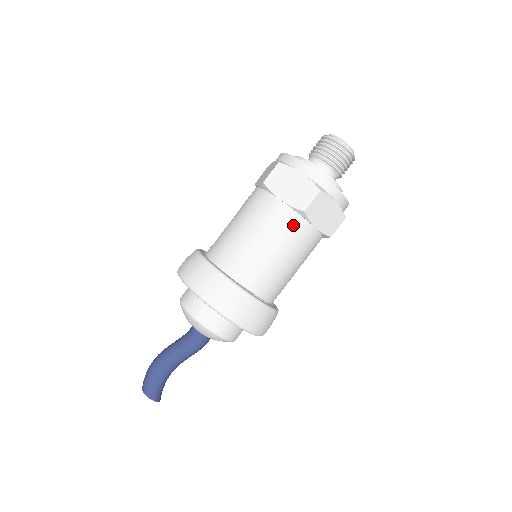
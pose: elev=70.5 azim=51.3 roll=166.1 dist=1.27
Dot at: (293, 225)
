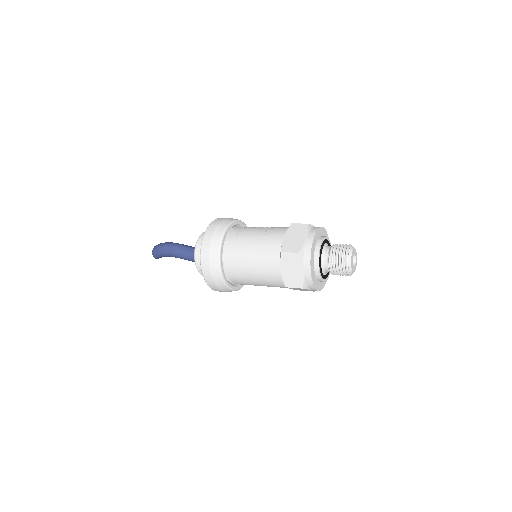
Dot at: (277, 282)
